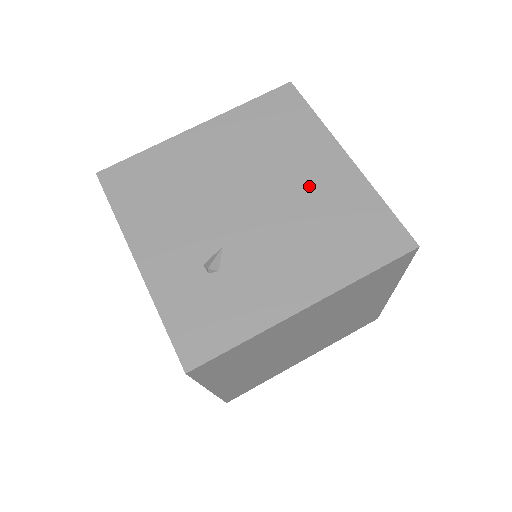
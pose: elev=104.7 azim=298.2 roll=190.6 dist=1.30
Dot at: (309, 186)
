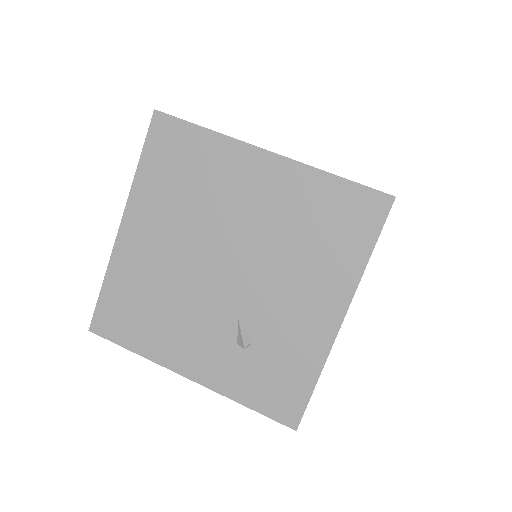
Dot at: (260, 210)
